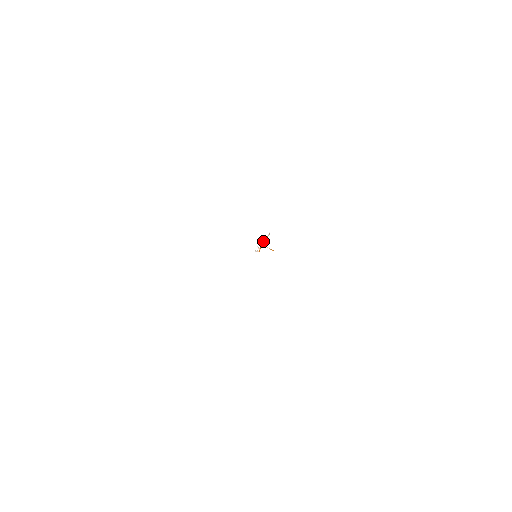
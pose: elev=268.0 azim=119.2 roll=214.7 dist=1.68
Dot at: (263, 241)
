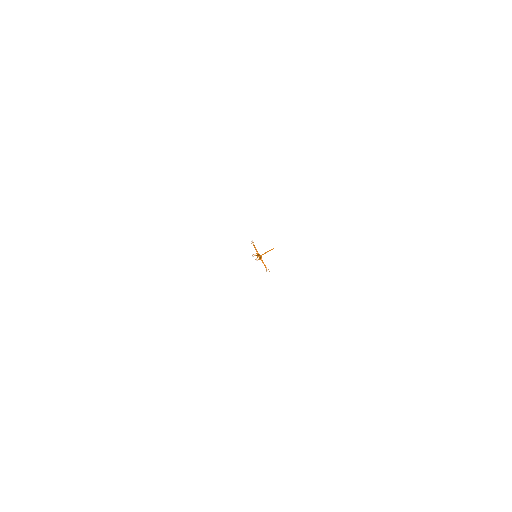
Dot at: occluded
